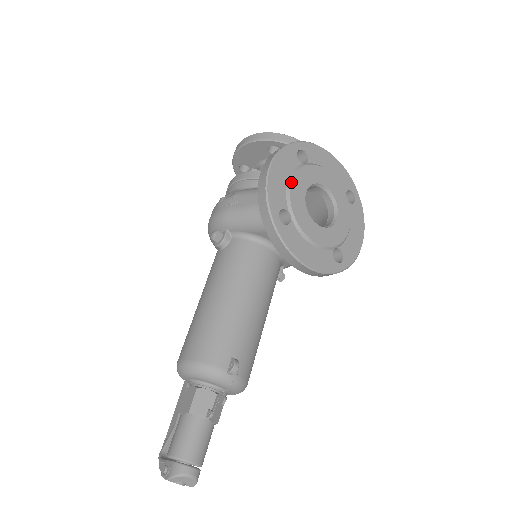
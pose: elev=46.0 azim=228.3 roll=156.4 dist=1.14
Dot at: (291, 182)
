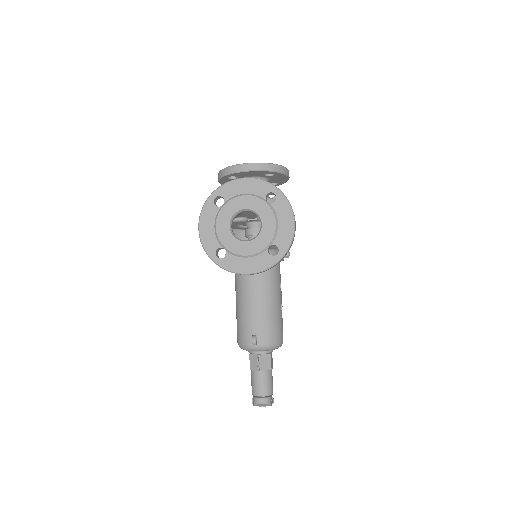
Dot at: (216, 228)
